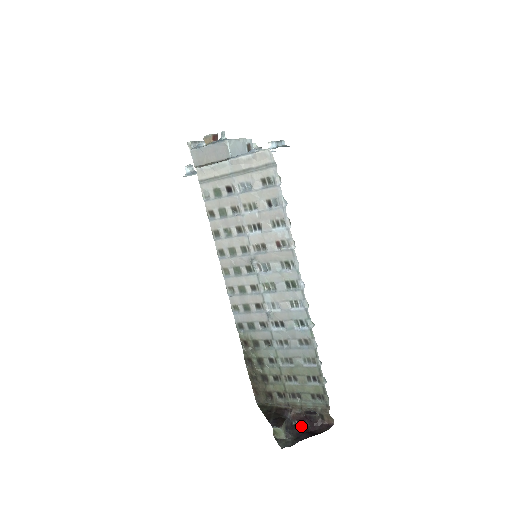
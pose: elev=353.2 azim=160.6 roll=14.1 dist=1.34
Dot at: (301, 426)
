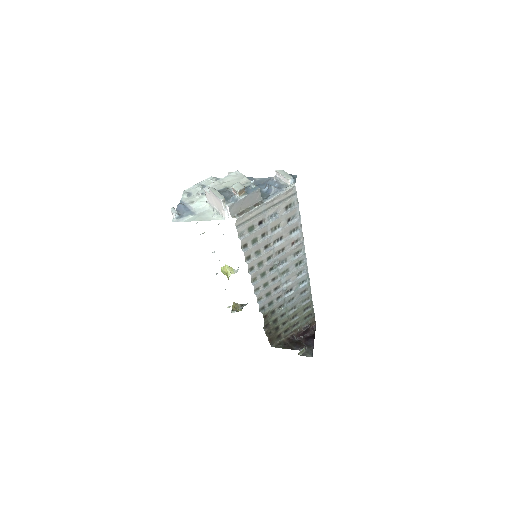
Dot at: (302, 338)
